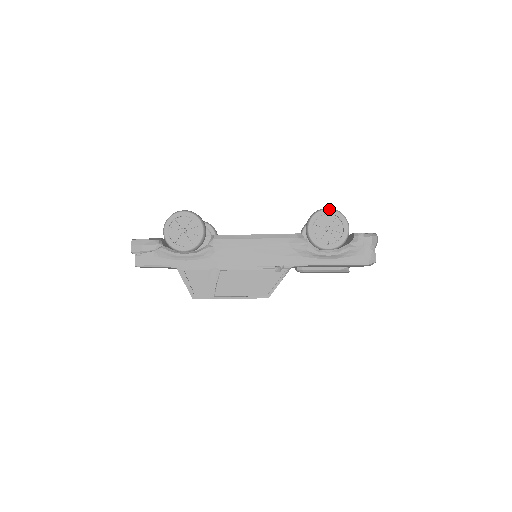
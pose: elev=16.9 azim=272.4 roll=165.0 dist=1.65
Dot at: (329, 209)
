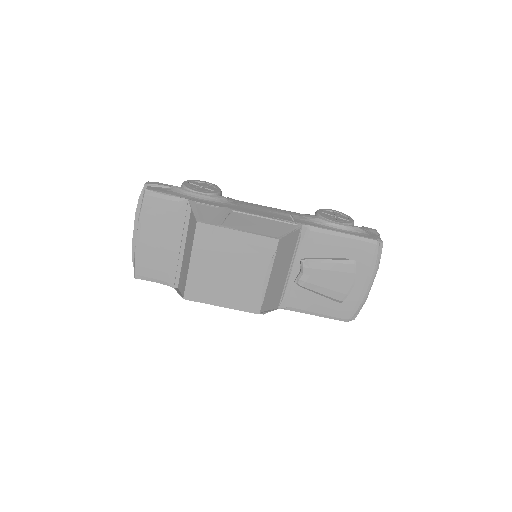
Dot at: (334, 210)
